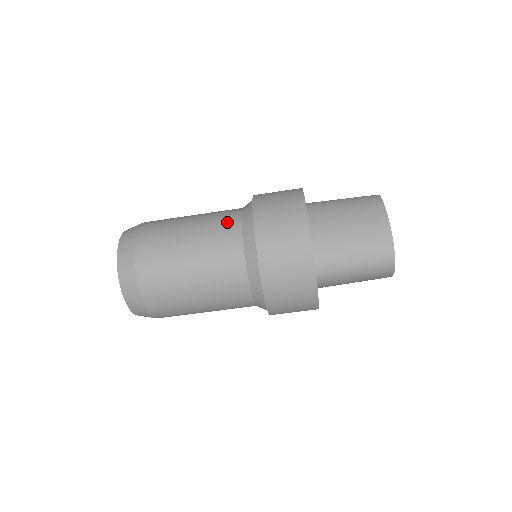
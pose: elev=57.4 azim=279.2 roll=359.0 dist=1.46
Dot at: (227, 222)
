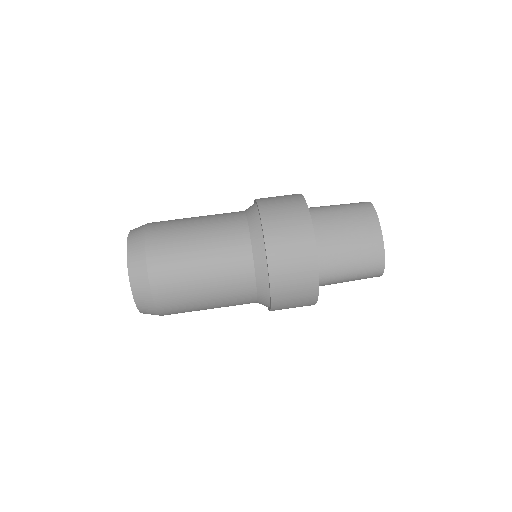
Dot at: occluded
